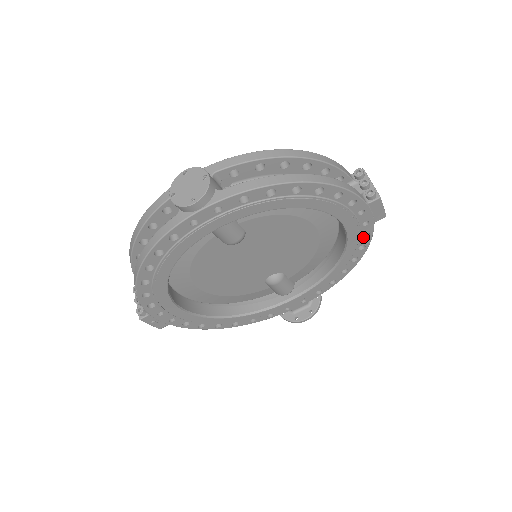
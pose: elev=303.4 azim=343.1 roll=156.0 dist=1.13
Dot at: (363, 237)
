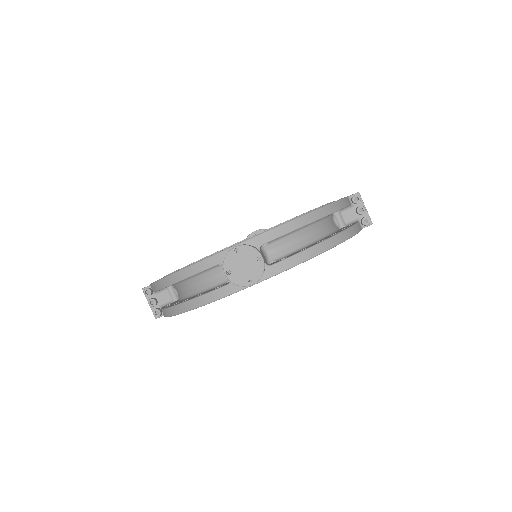
Dot at: occluded
